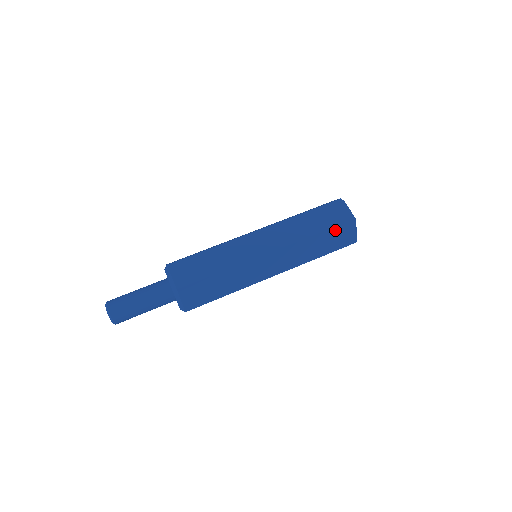
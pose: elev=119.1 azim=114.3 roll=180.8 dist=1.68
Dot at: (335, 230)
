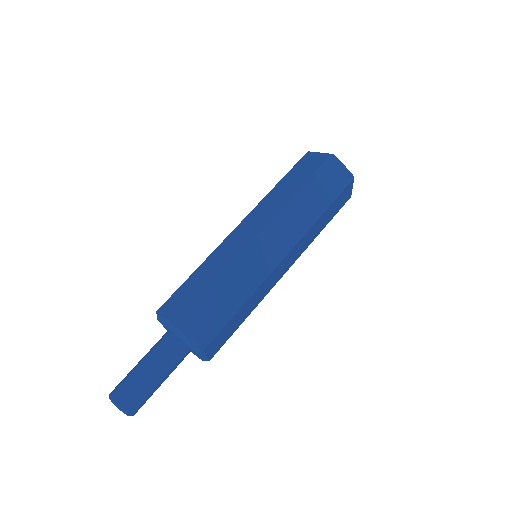
Dot at: (338, 198)
